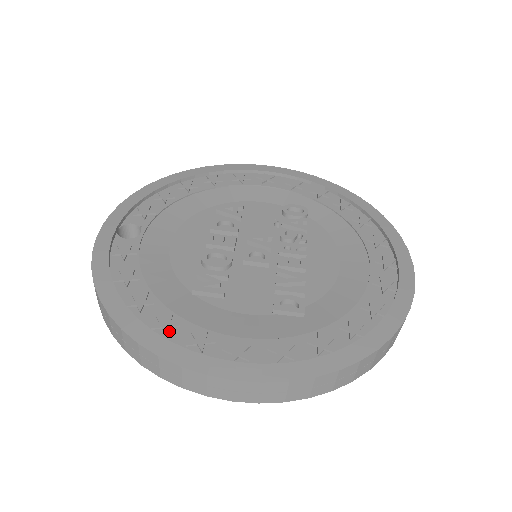
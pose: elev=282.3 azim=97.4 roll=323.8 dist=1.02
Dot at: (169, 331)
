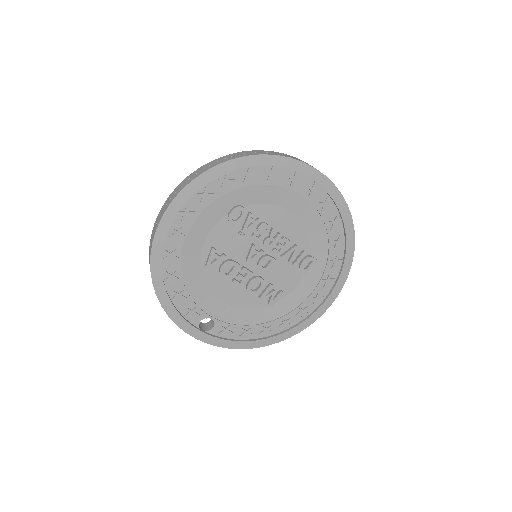
Dot at: (290, 323)
